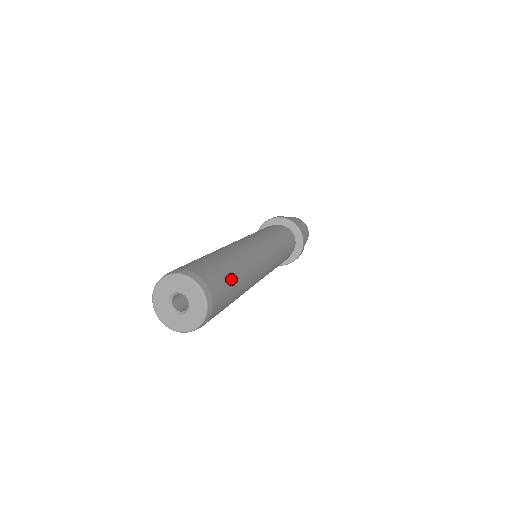
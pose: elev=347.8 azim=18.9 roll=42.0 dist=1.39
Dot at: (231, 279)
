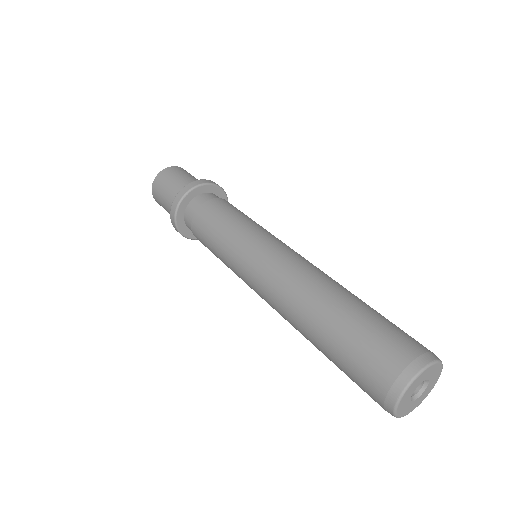
Dot at: occluded
